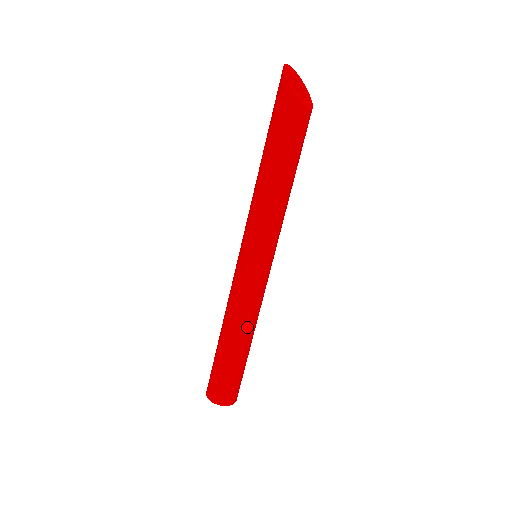
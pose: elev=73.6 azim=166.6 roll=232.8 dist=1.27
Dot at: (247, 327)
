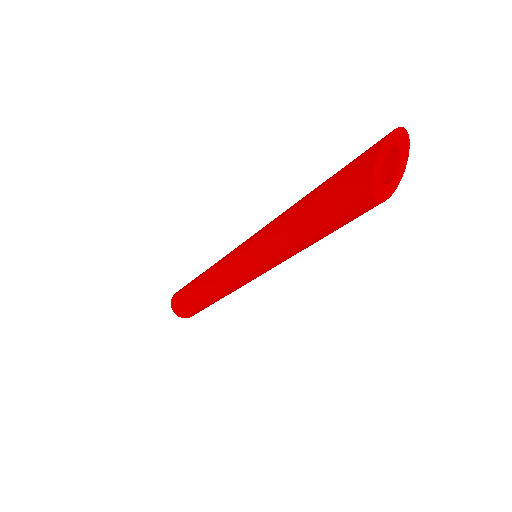
Dot at: (219, 295)
